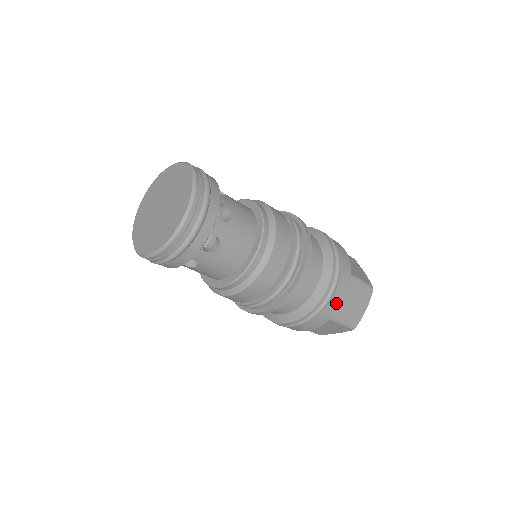
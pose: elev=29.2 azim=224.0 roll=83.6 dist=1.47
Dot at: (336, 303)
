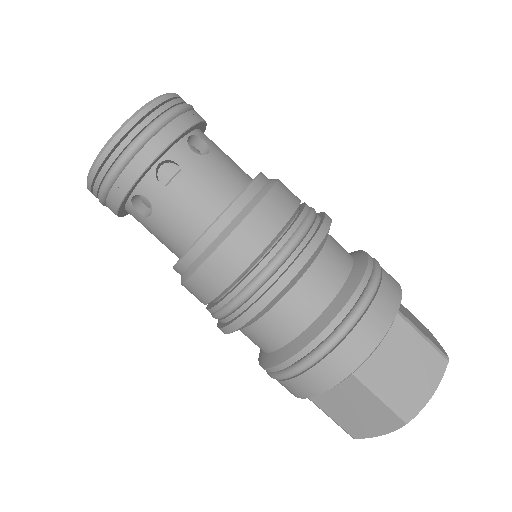
Dot at: (364, 339)
